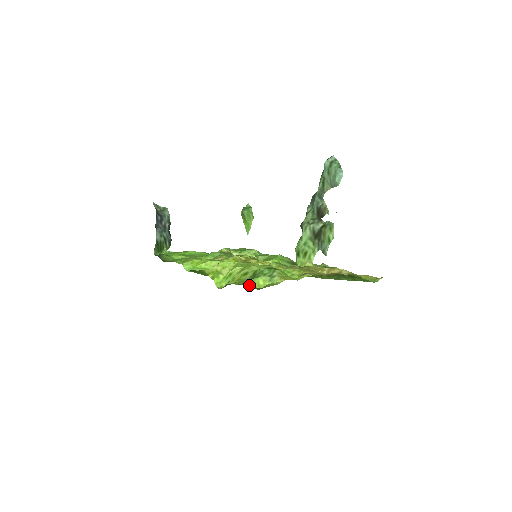
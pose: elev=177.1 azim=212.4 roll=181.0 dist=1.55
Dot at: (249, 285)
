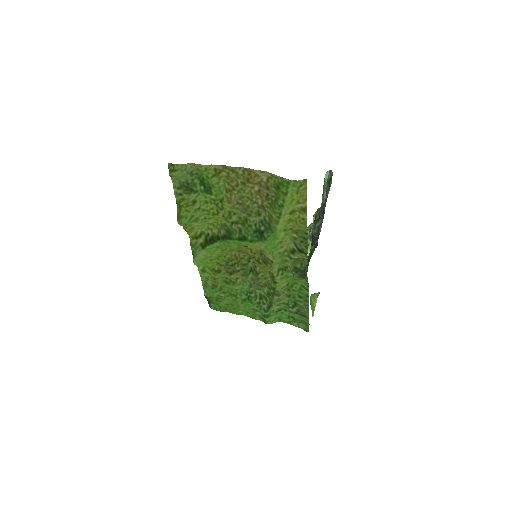
Dot at: (172, 178)
